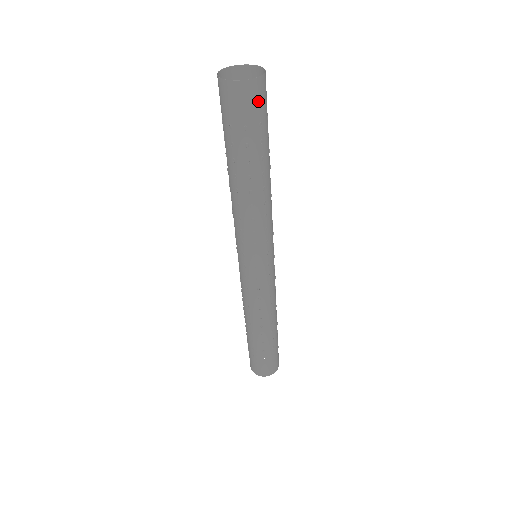
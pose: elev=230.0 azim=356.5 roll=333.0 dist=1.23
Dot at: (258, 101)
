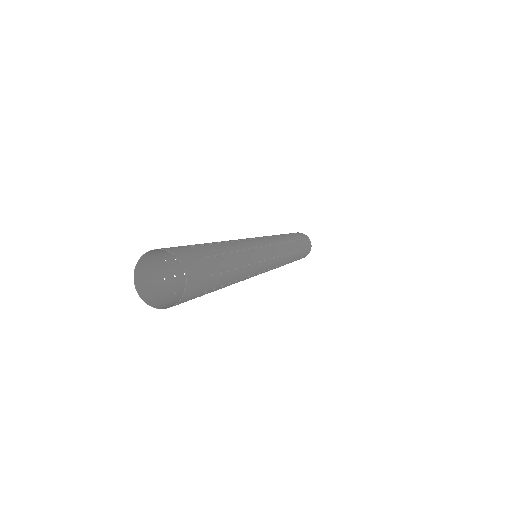
Dot at: (199, 280)
